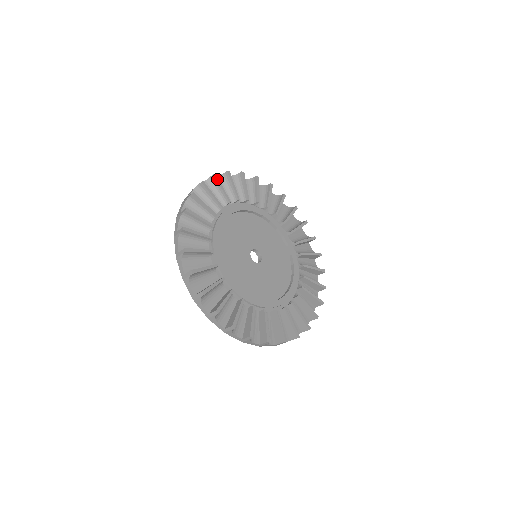
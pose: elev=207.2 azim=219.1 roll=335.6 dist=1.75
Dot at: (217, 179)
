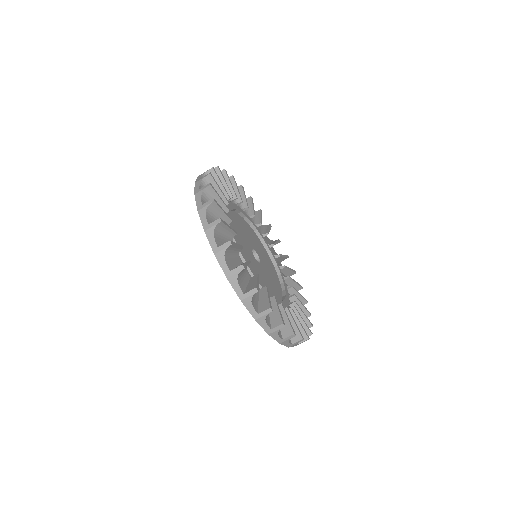
Dot at: (252, 200)
